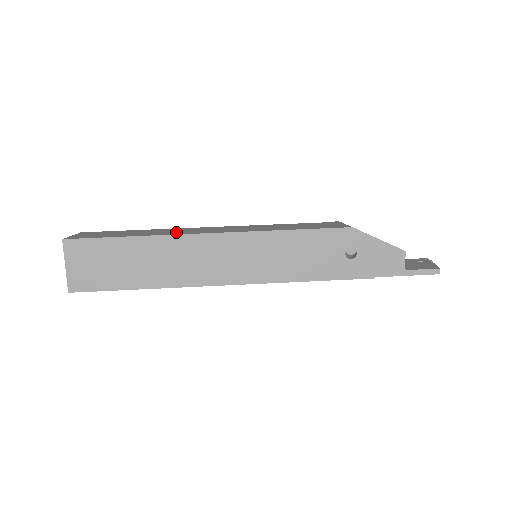
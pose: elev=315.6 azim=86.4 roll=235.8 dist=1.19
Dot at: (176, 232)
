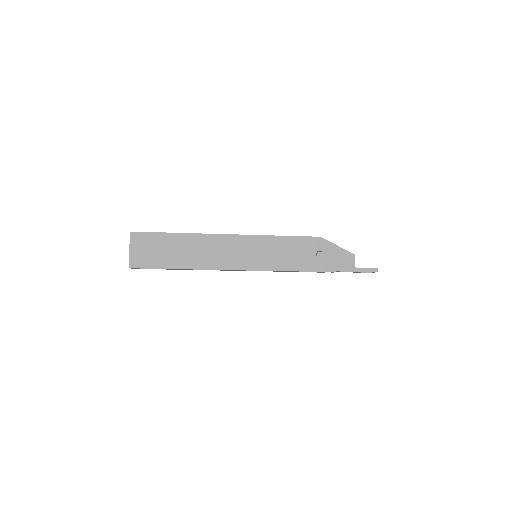
Dot at: occluded
